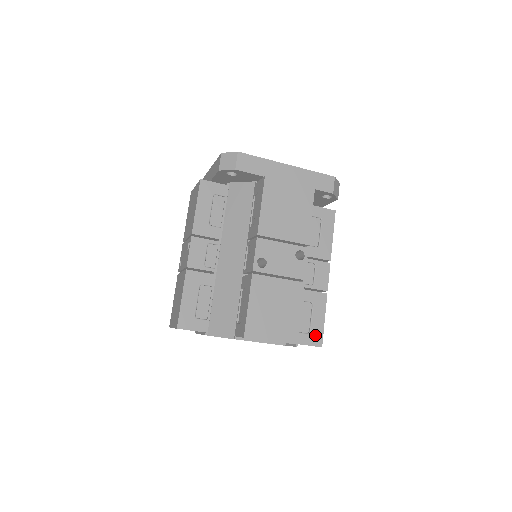
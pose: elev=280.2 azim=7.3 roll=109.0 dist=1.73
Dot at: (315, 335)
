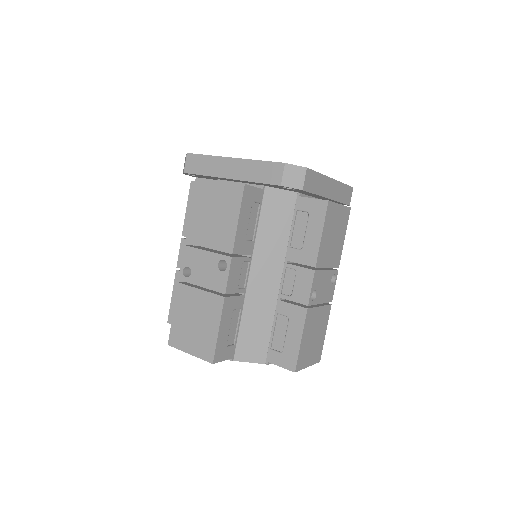
Dot at: occluded
